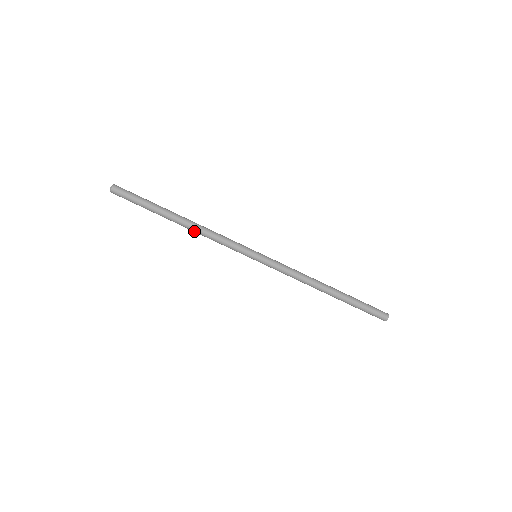
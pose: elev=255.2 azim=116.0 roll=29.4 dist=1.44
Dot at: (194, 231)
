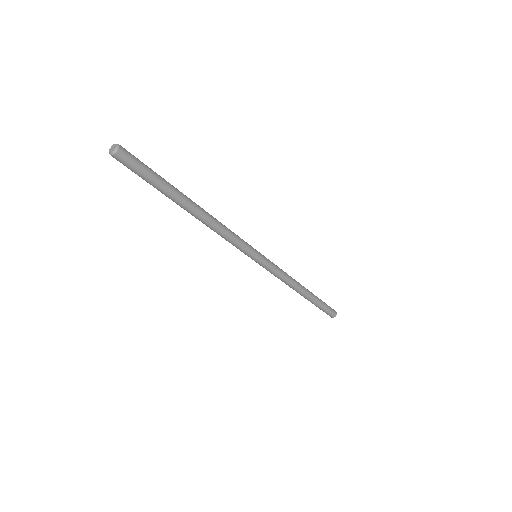
Dot at: (206, 223)
